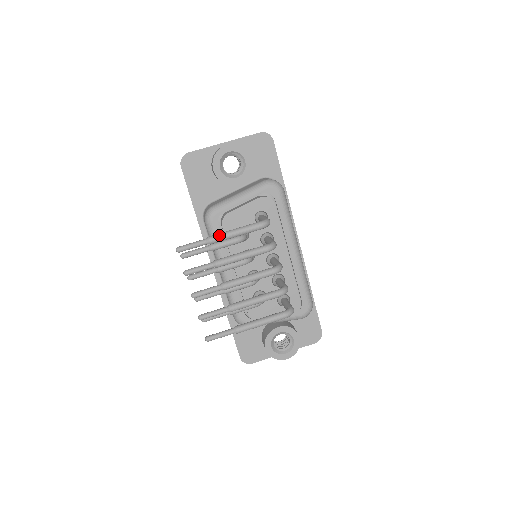
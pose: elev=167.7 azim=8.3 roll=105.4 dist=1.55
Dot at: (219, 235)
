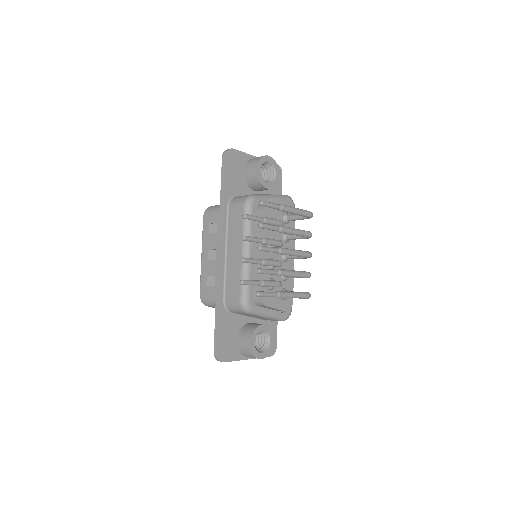
Dot at: (288, 206)
